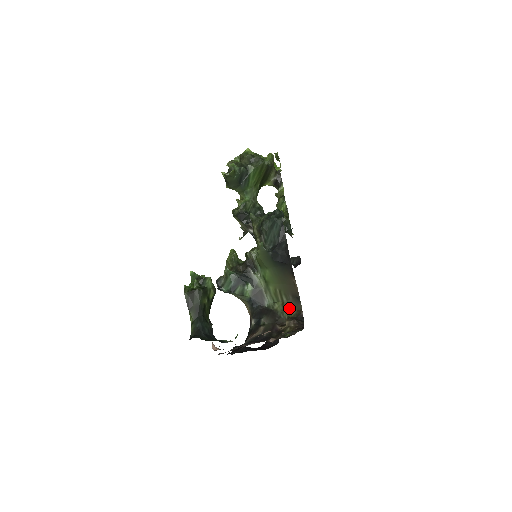
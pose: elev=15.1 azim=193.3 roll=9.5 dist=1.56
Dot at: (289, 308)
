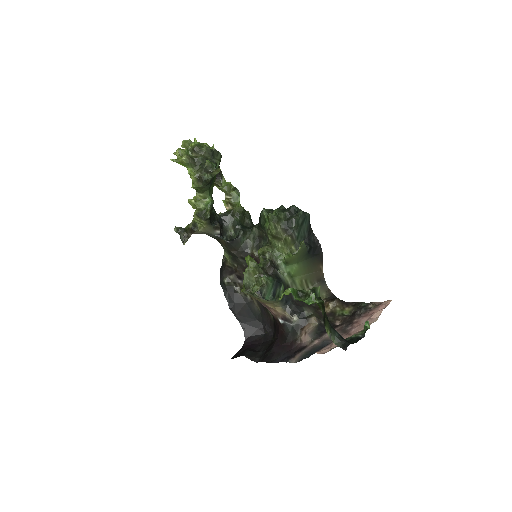
Dot at: occluded
